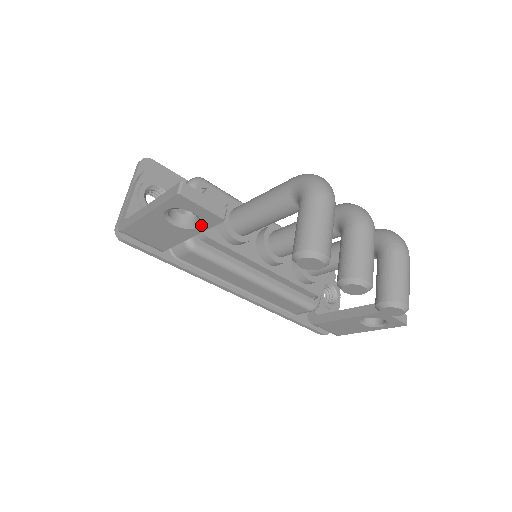
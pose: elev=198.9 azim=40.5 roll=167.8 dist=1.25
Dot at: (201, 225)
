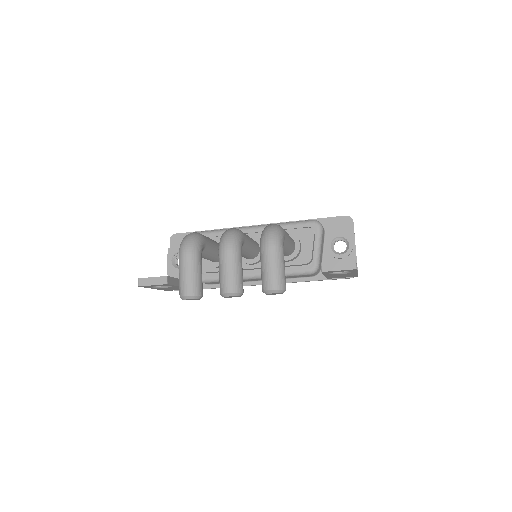
Dot at: occluded
